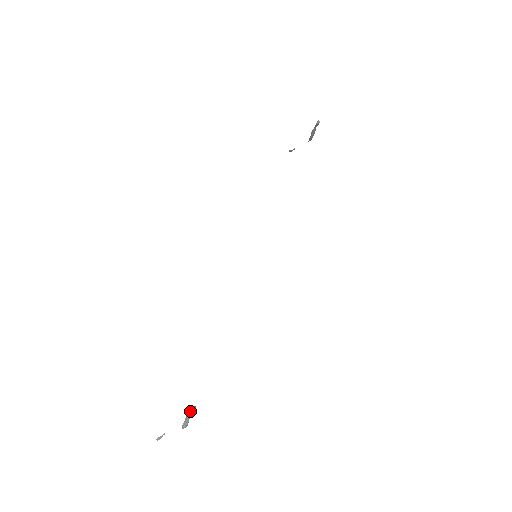
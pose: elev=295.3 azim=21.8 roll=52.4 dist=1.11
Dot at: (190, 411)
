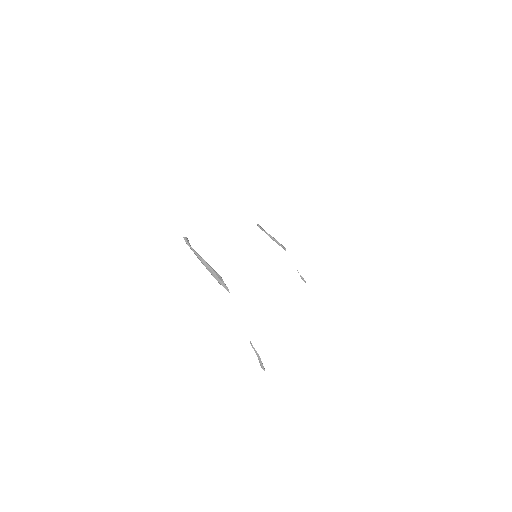
Dot at: occluded
